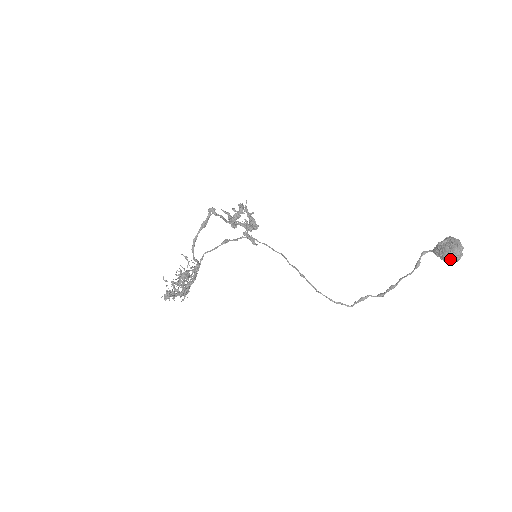
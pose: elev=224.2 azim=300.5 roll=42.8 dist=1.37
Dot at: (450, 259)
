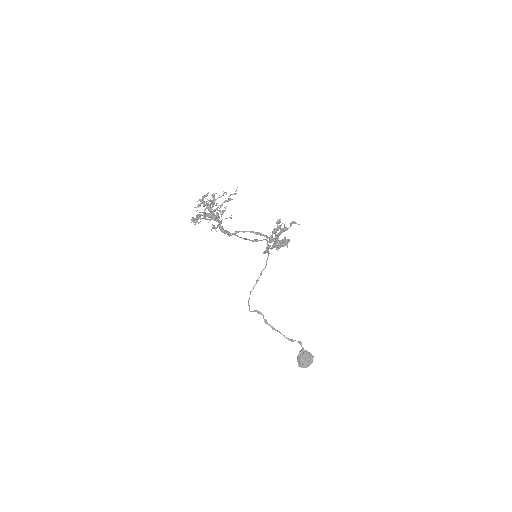
Dot at: (298, 362)
